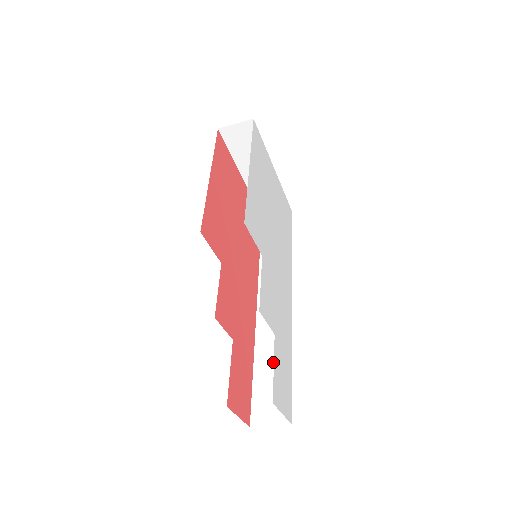
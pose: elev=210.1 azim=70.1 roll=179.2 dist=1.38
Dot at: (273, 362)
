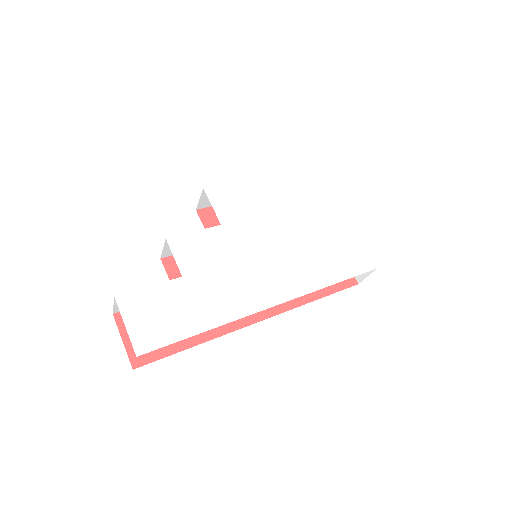
Dot at: occluded
